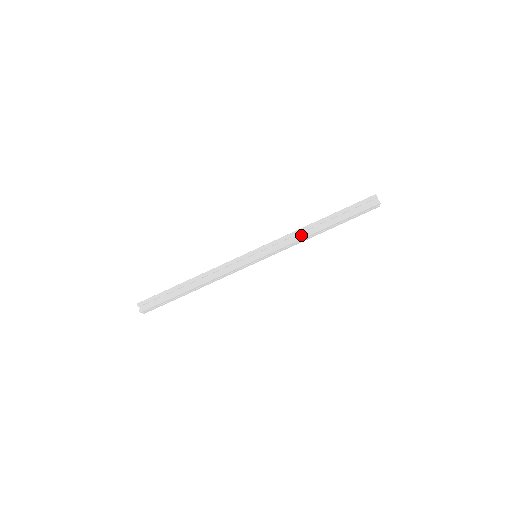
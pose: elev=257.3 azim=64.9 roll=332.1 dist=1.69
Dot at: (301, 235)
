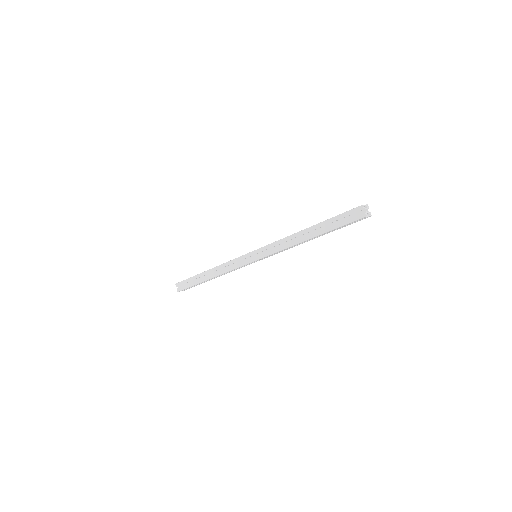
Dot at: (290, 243)
